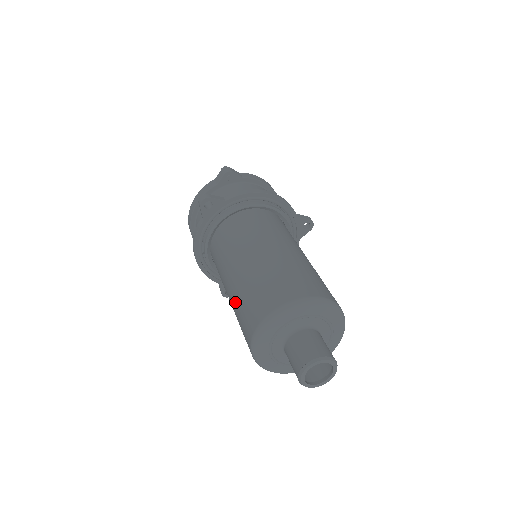
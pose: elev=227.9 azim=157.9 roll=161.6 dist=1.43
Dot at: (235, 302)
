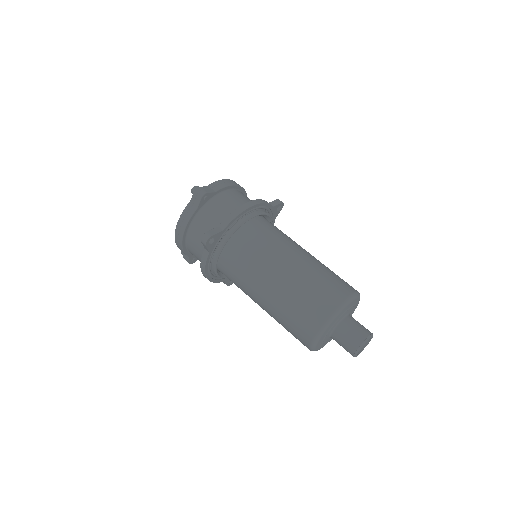
Dot at: (277, 316)
